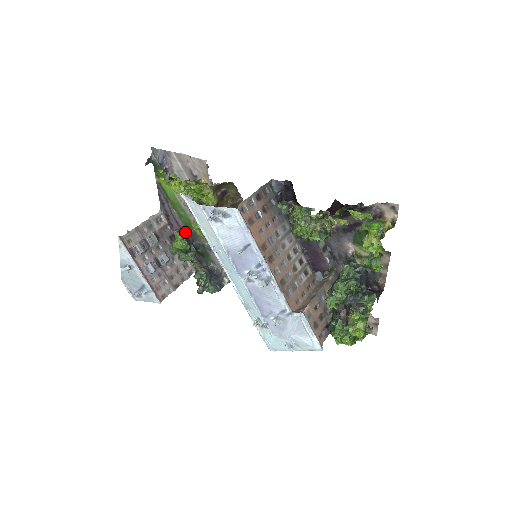
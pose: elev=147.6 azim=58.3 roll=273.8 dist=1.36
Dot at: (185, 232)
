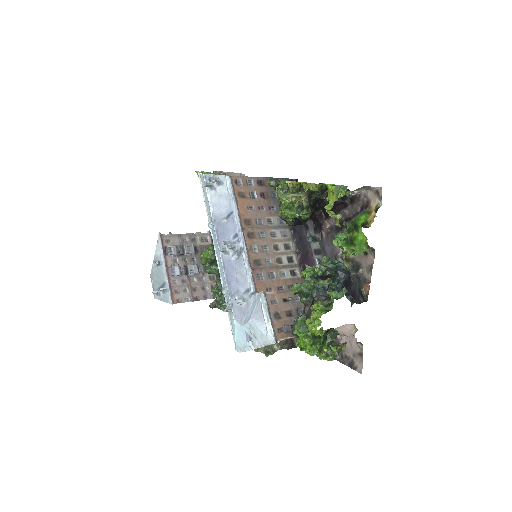
Dot at: occluded
